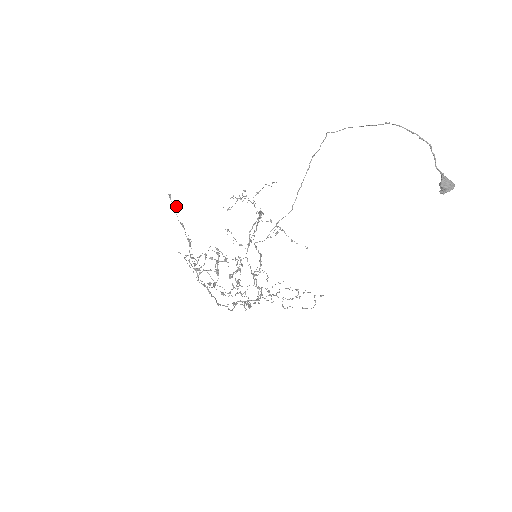
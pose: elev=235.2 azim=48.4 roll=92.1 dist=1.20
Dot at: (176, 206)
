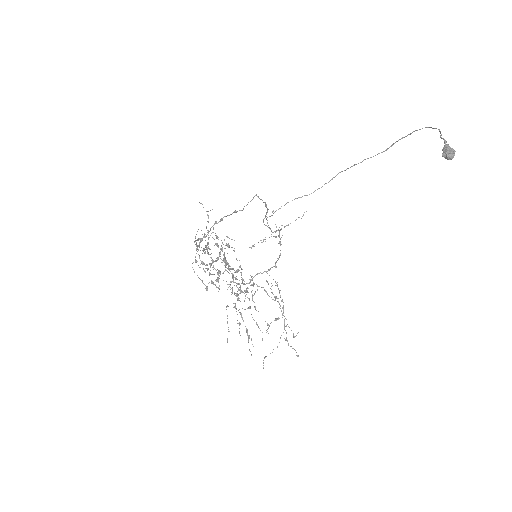
Dot at: occluded
